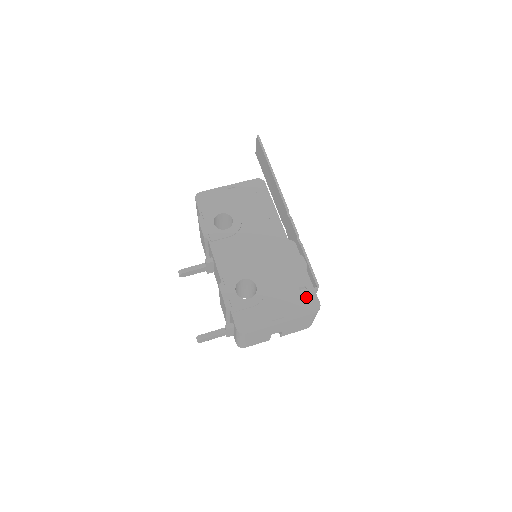
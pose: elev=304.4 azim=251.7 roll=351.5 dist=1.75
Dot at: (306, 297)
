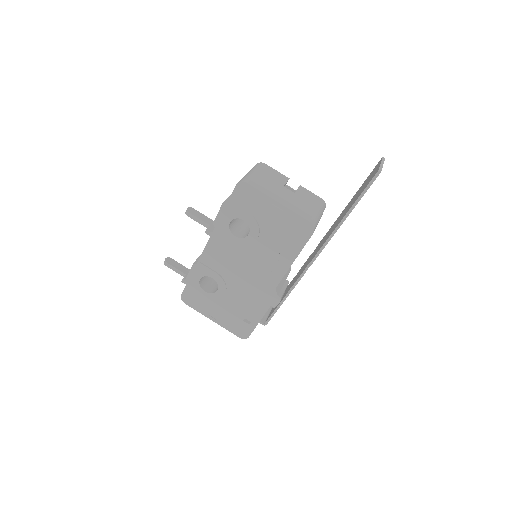
Dot at: (244, 327)
